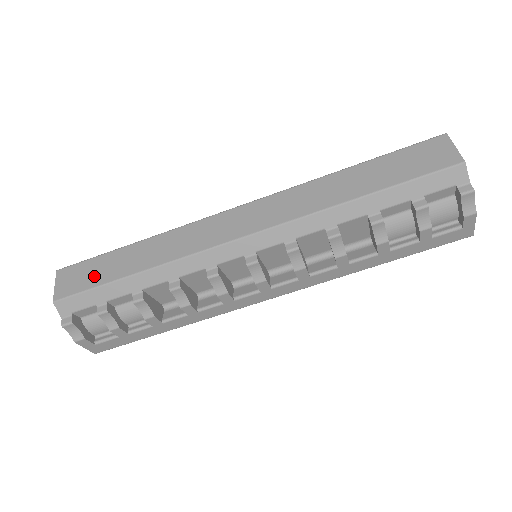
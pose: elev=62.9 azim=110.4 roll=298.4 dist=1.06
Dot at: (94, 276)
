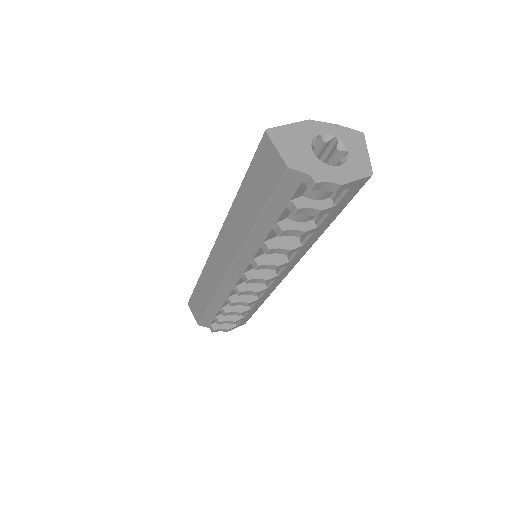
Dot at: (199, 307)
